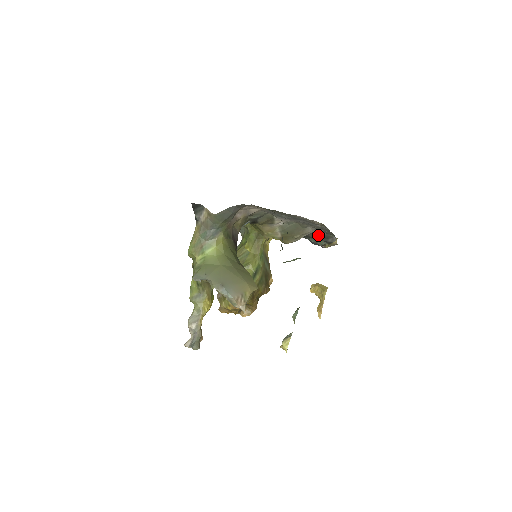
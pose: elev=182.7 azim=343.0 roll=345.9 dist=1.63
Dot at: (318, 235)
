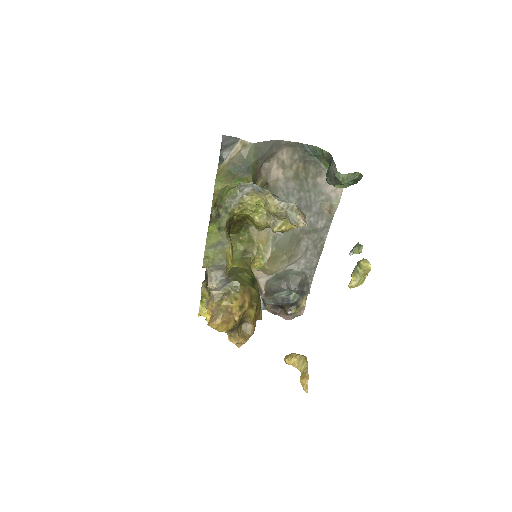
Dot at: (294, 281)
